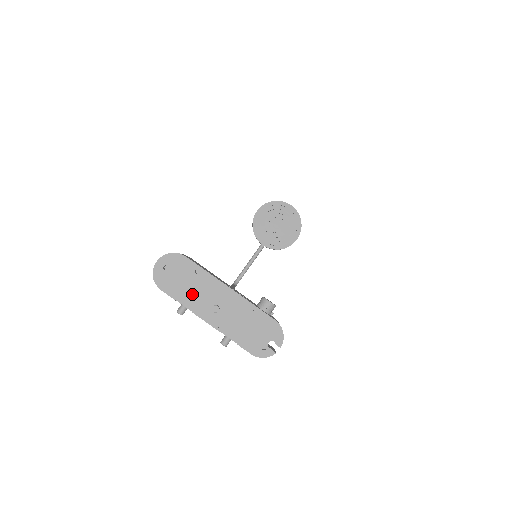
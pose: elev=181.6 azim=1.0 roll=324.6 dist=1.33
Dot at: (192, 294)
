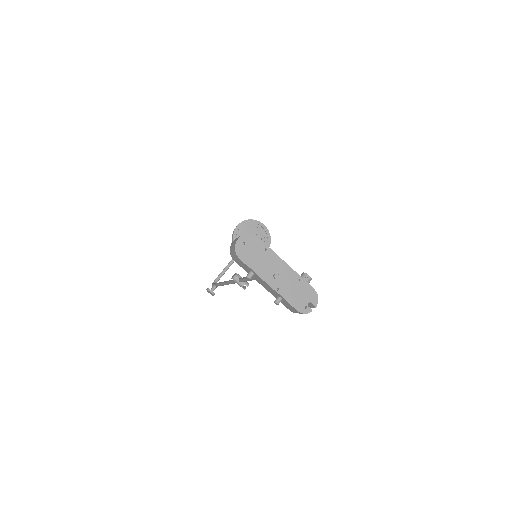
Dot at: (261, 264)
